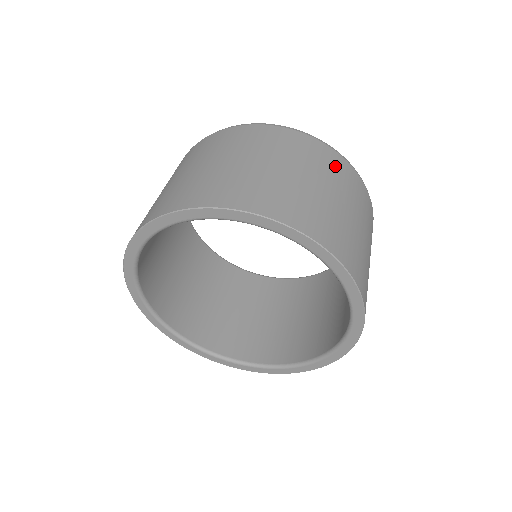
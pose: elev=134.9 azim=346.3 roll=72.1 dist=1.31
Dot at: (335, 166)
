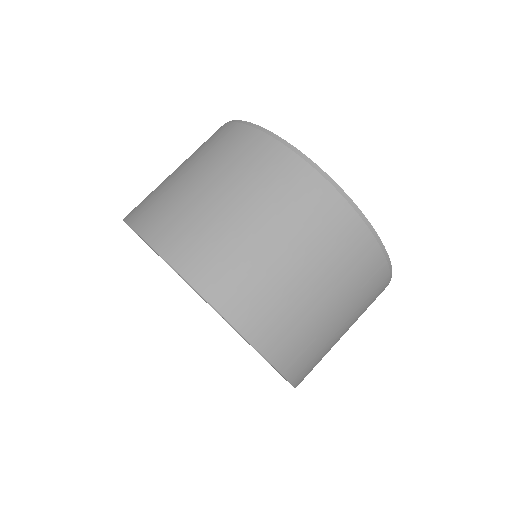
Dot at: (373, 291)
